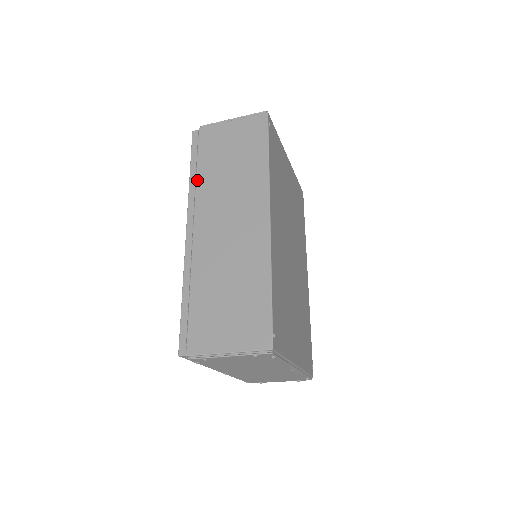
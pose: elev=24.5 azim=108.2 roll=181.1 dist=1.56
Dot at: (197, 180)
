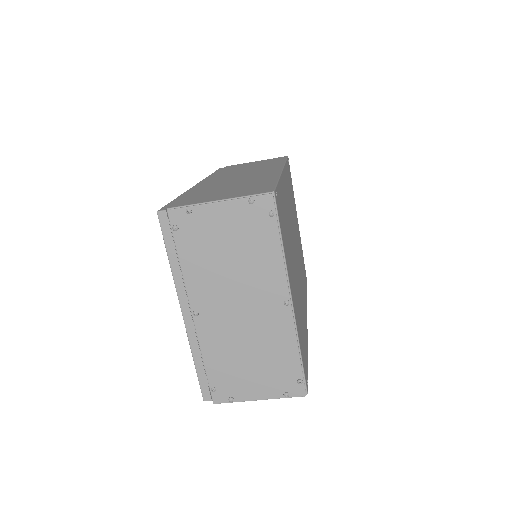
Dot at: (216, 173)
